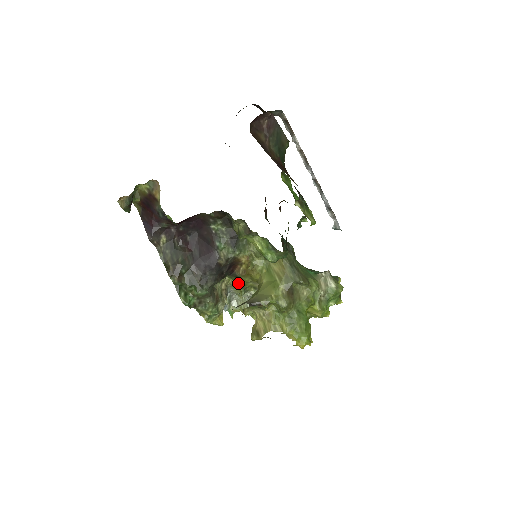
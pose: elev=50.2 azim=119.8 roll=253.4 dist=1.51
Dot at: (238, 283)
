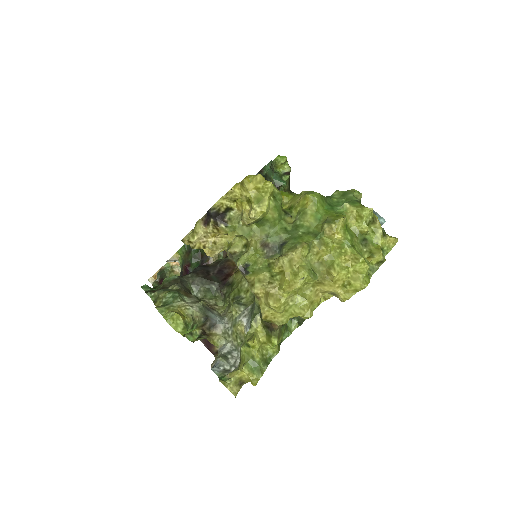
Dot at: (230, 293)
